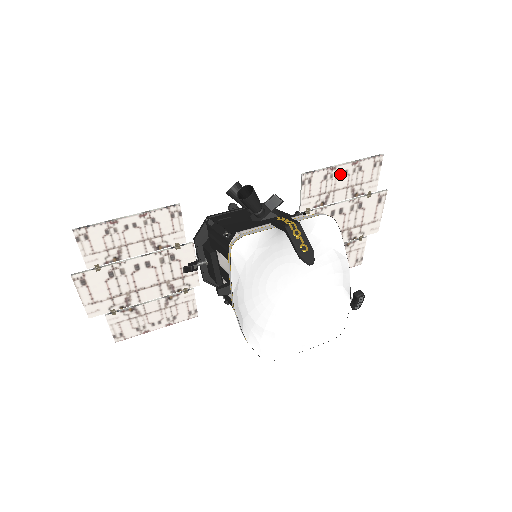
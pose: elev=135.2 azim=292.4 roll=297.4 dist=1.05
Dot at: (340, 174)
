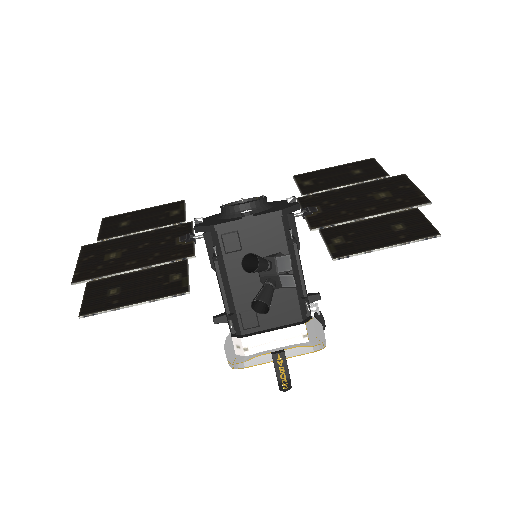
Dot at: (379, 242)
